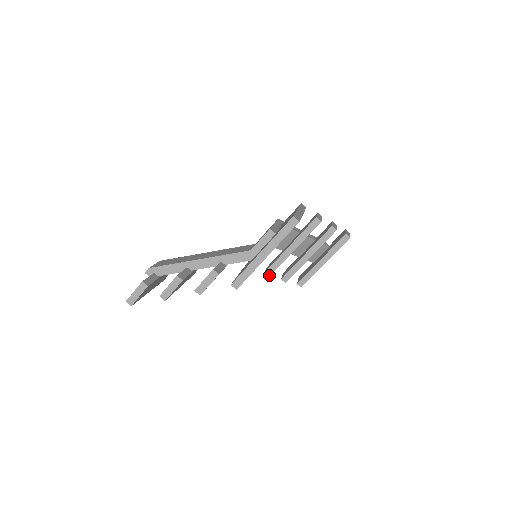
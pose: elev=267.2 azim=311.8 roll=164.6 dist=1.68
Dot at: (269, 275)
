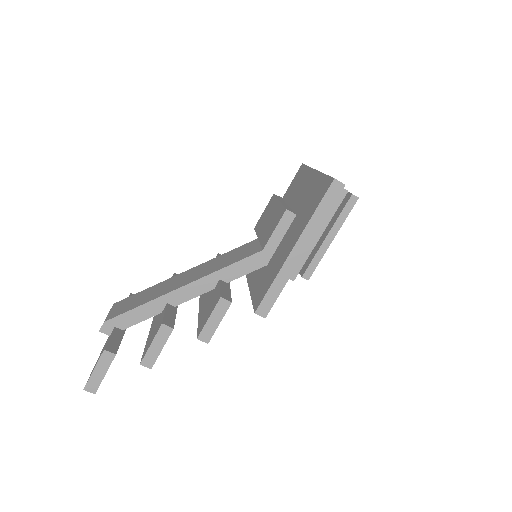
Dot at: occluded
